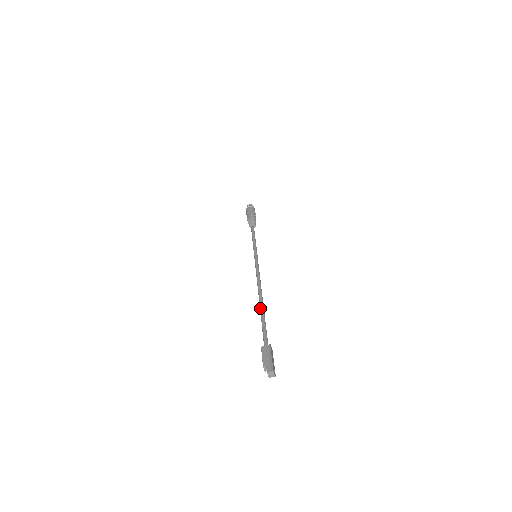
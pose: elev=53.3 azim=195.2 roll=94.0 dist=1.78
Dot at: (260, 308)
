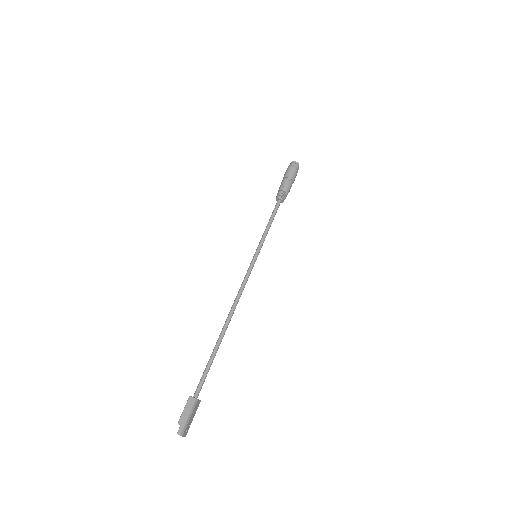
Dot at: (217, 341)
